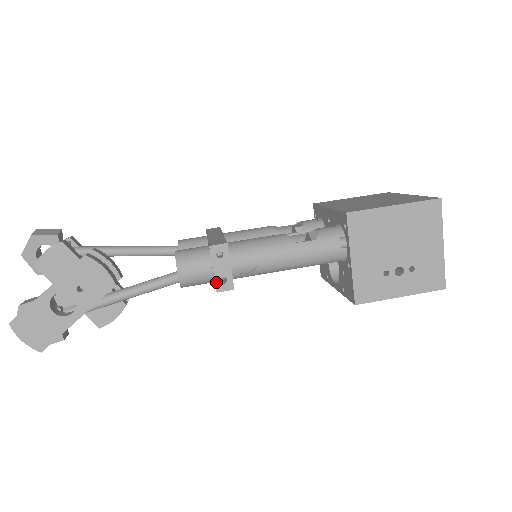
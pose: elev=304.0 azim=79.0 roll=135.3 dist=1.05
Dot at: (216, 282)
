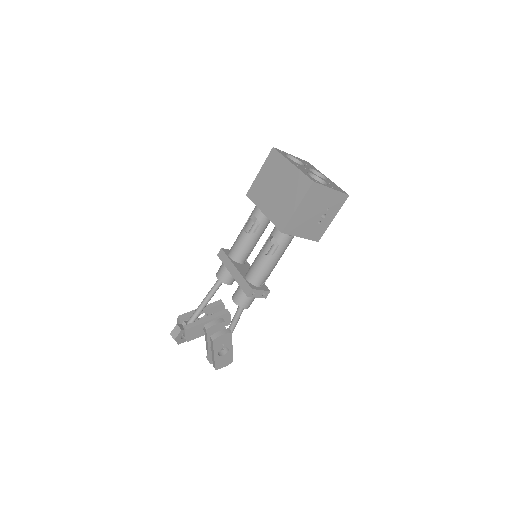
Dot at: occluded
